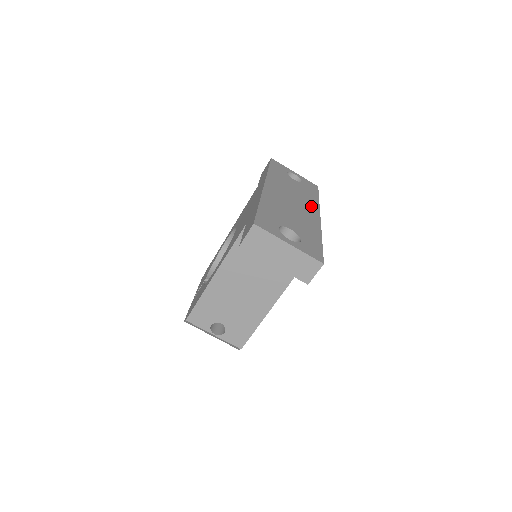
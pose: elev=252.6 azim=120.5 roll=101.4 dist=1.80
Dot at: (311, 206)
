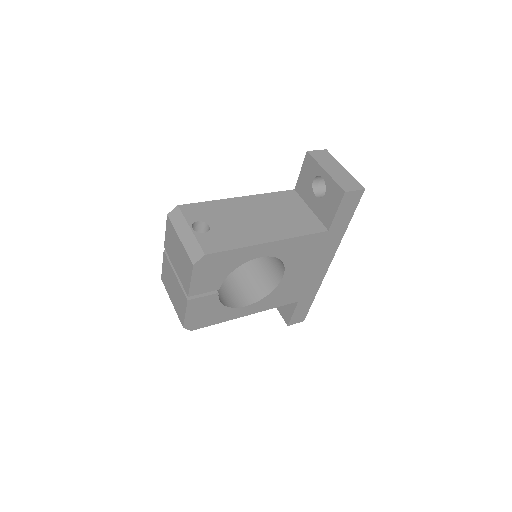
Dot at: occluded
